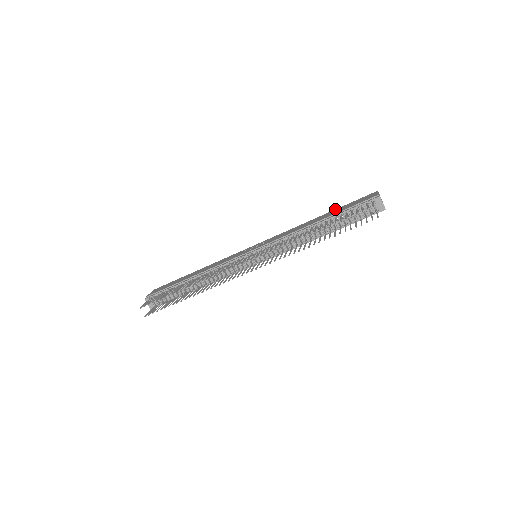
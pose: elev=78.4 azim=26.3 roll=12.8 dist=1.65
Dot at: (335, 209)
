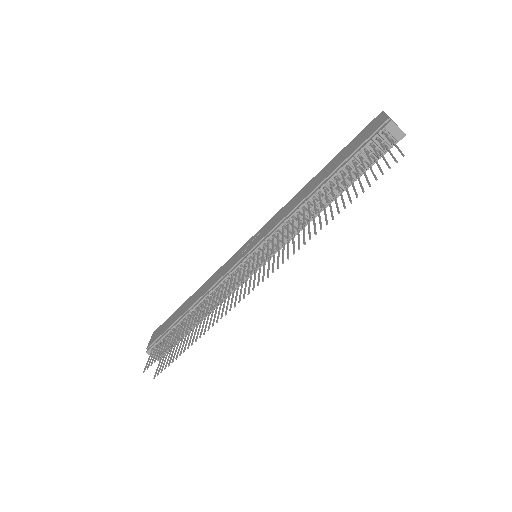
Dot at: (334, 157)
